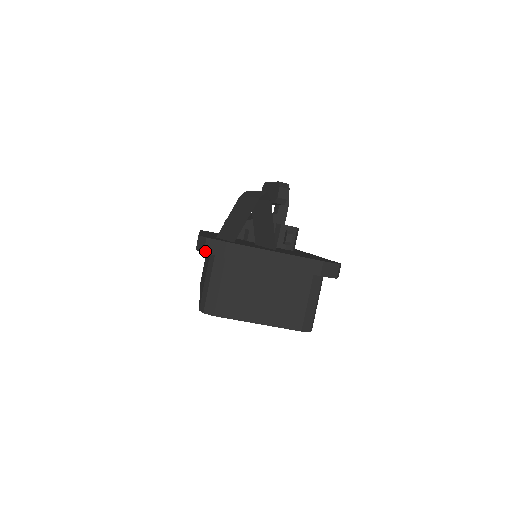
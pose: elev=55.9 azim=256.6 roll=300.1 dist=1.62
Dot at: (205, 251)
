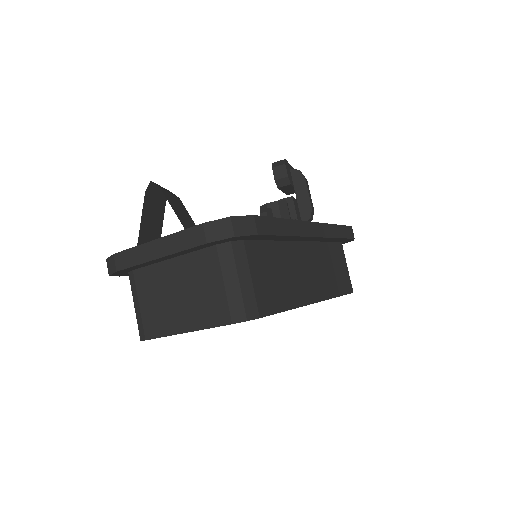
Dot at: (109, 273)
